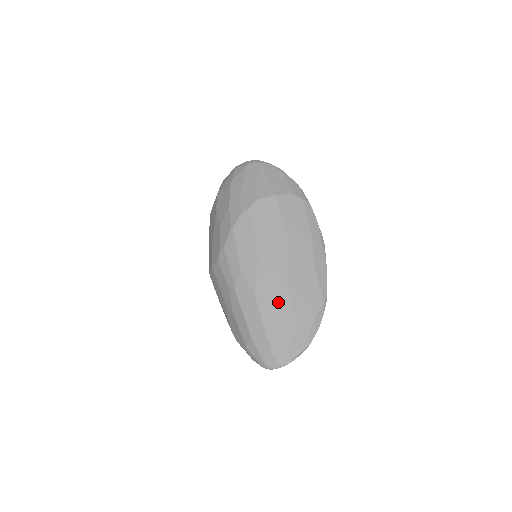
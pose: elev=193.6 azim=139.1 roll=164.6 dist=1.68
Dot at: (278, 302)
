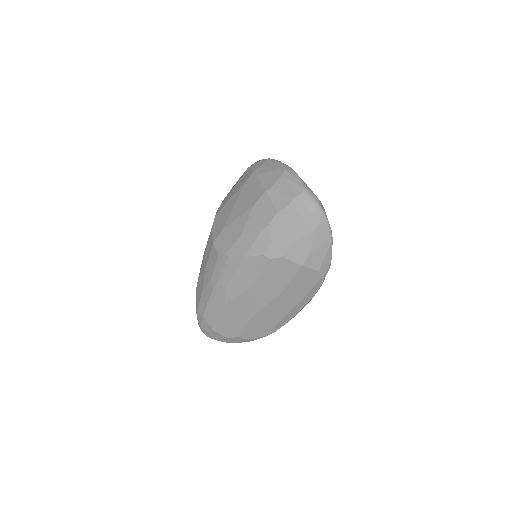
Dot at: (237, 320)
